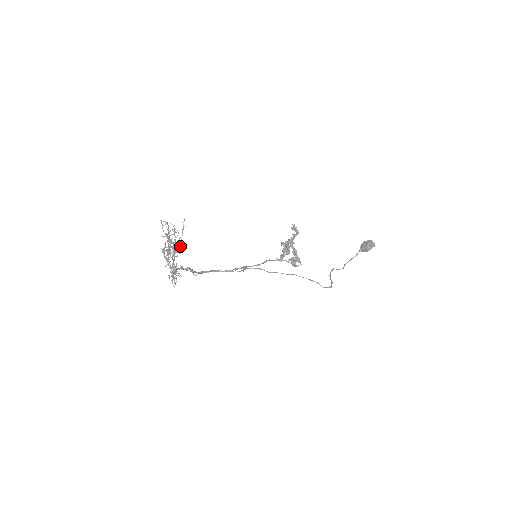
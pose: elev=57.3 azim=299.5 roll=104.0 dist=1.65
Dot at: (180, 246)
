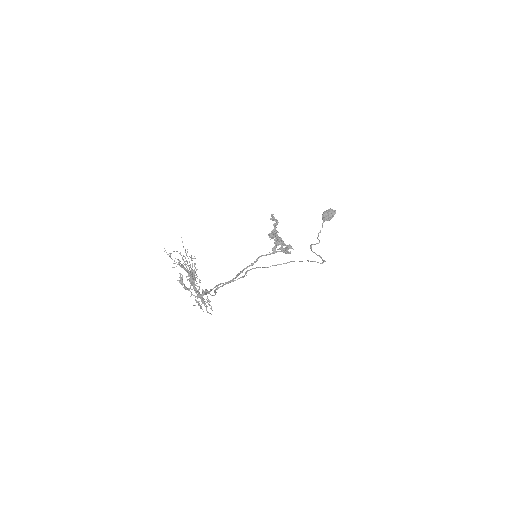
Dot at: (193, 271)
